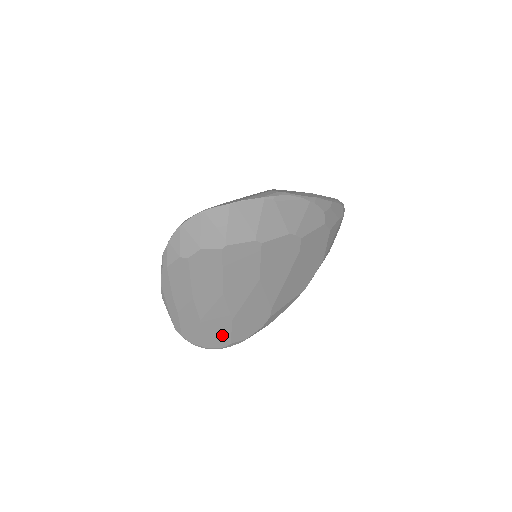
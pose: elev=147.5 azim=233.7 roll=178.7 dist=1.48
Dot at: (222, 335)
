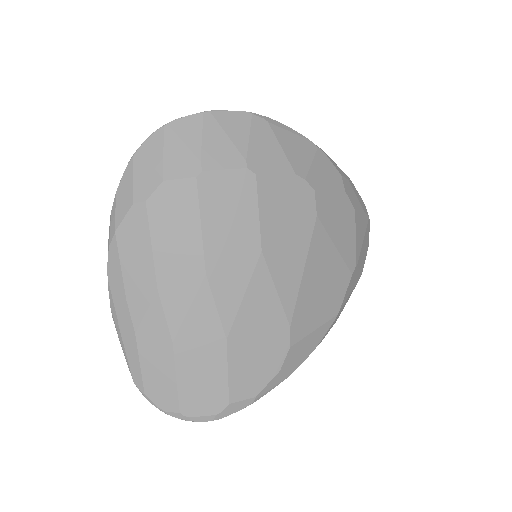
Dot at: (212, 381)
